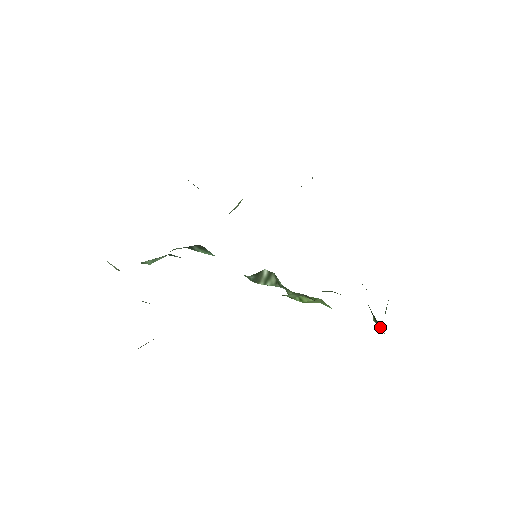
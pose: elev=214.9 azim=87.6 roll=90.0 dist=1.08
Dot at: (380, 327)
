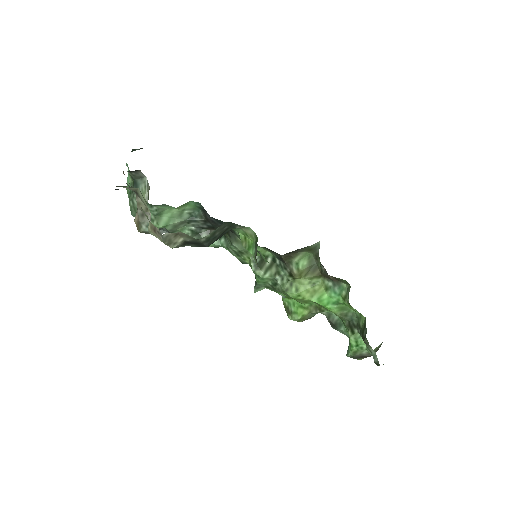
Dot at: (359, 336)
